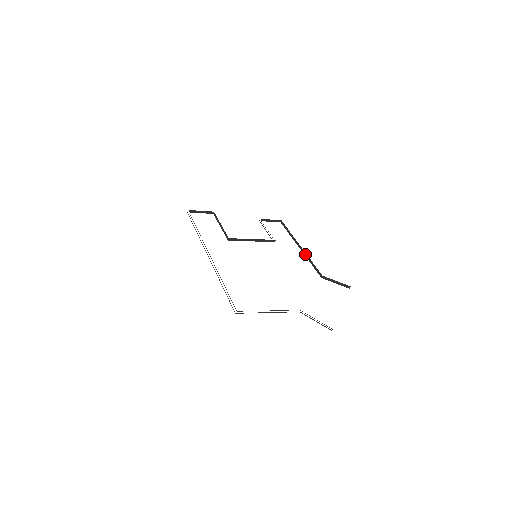
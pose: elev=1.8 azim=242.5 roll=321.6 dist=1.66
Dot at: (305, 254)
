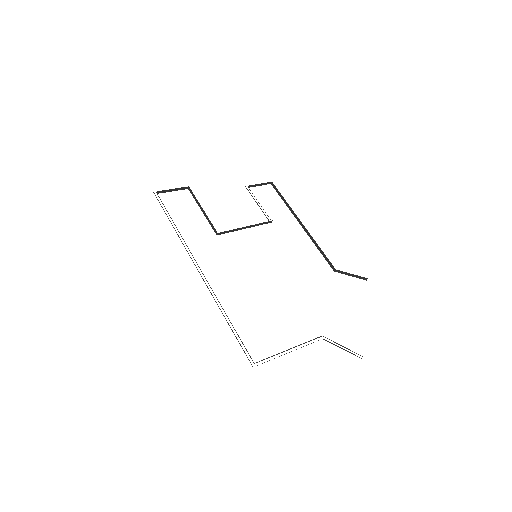
Dot at: (309, 235)
